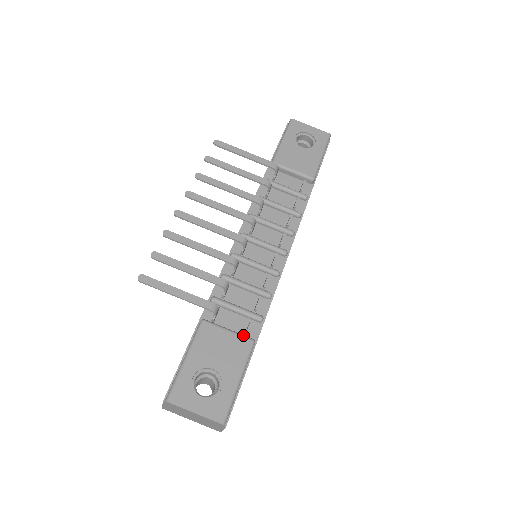
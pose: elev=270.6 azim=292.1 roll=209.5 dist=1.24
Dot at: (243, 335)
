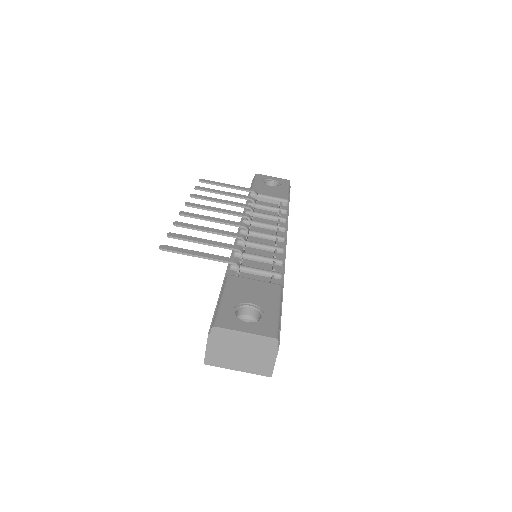
Dot at: (269, 282)
